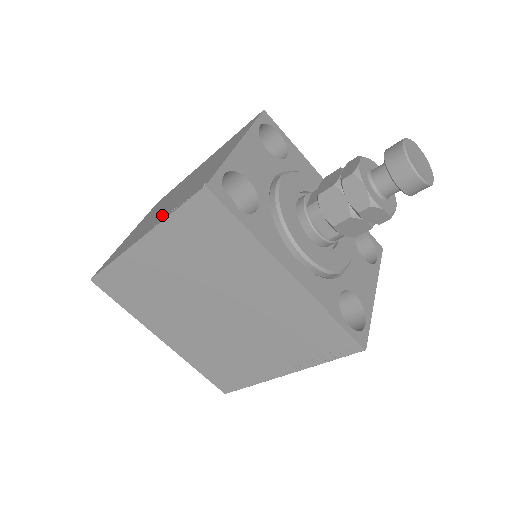
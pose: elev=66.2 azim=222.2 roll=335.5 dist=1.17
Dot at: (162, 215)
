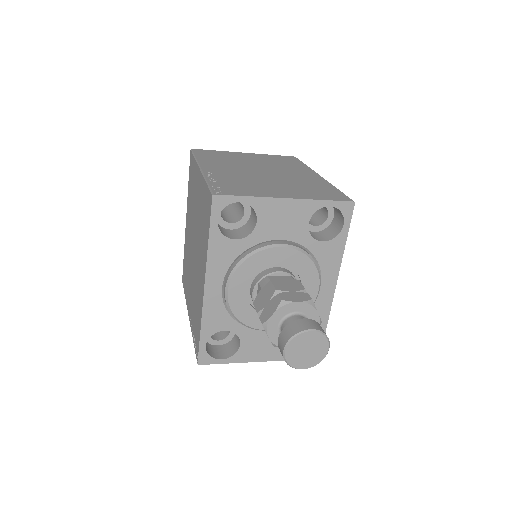
Dot at: (224, 173)
